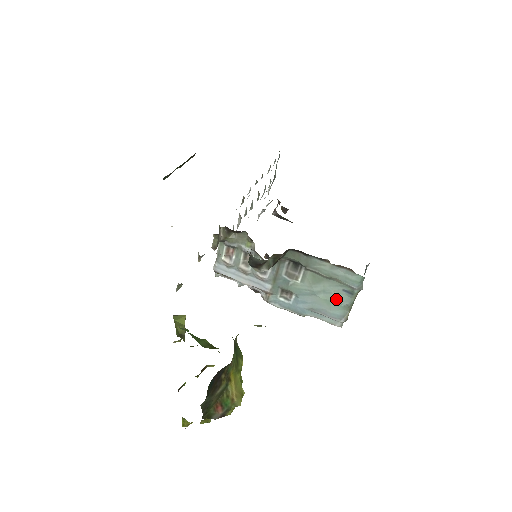
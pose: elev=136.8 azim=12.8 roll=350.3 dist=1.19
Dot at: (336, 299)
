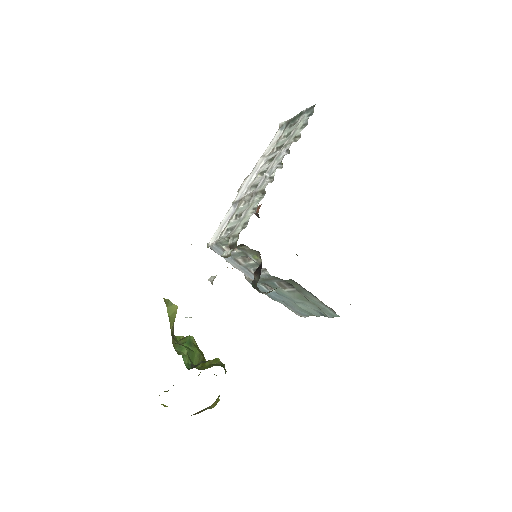
Dot at: (309, 311)
